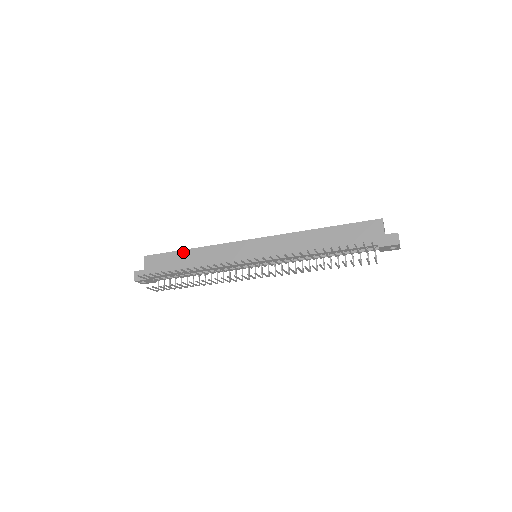
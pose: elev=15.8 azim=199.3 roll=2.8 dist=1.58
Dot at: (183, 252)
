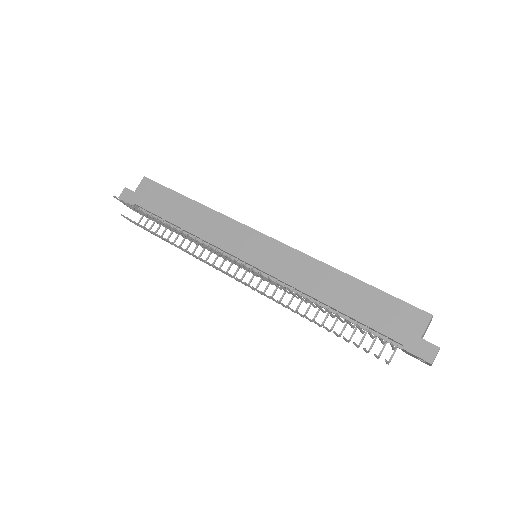
Dot at: (183, 198)
